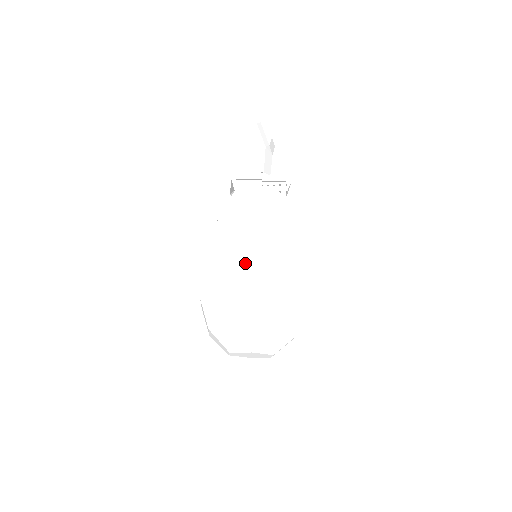
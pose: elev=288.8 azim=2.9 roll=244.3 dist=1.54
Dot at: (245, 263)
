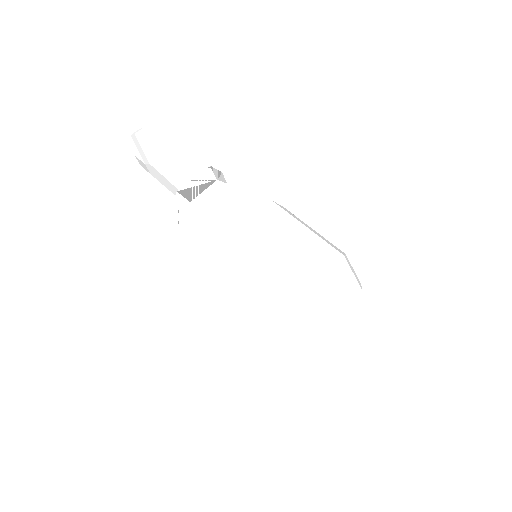
Dot at: (301, 243)
